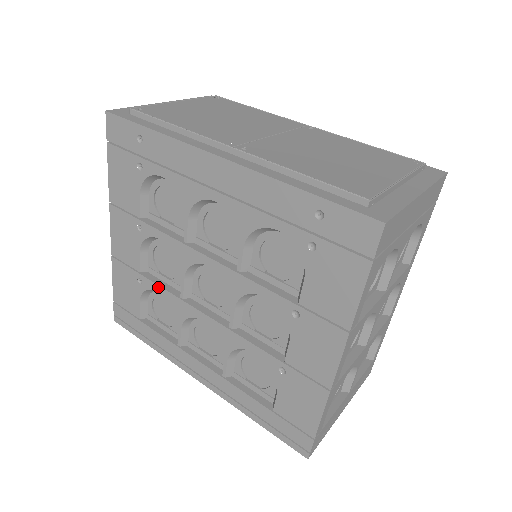
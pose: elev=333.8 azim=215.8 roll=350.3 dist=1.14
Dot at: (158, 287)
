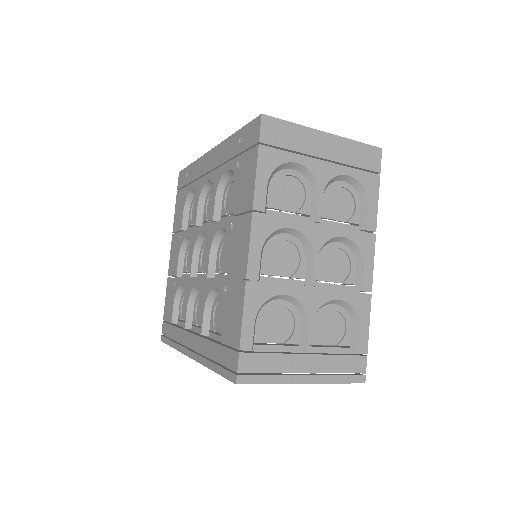
Dot at: (182, 280)
